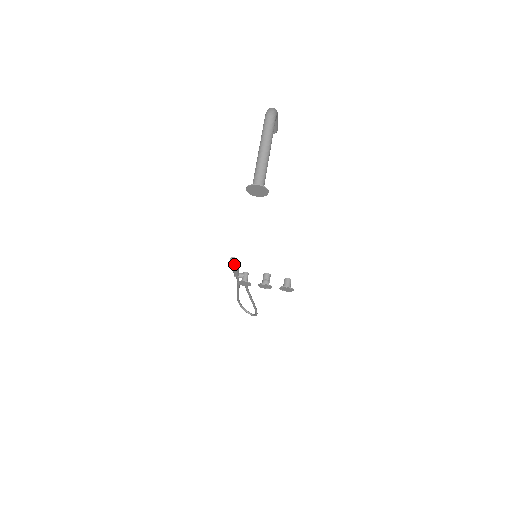
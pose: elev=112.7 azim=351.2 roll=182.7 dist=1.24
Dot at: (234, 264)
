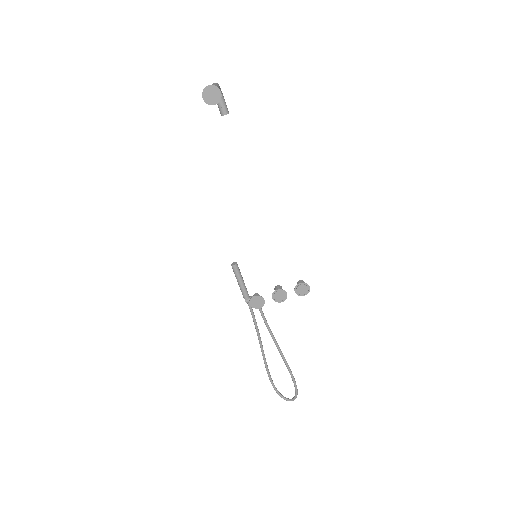
Dot at: (236, 269)
